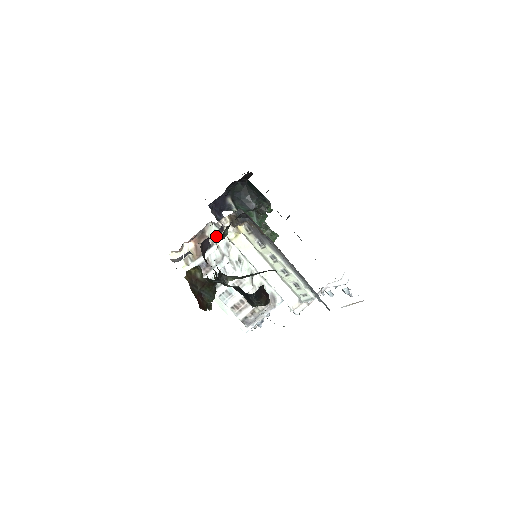
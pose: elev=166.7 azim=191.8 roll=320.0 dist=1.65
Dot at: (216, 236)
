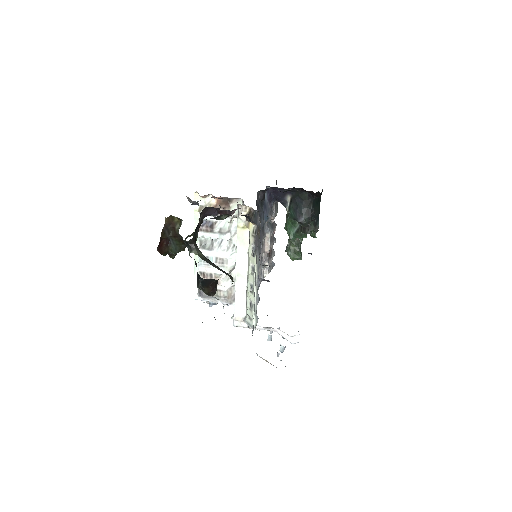
Dot at: (221, 213)
